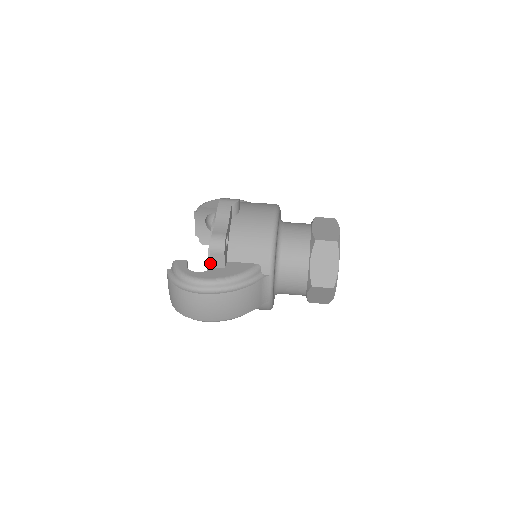
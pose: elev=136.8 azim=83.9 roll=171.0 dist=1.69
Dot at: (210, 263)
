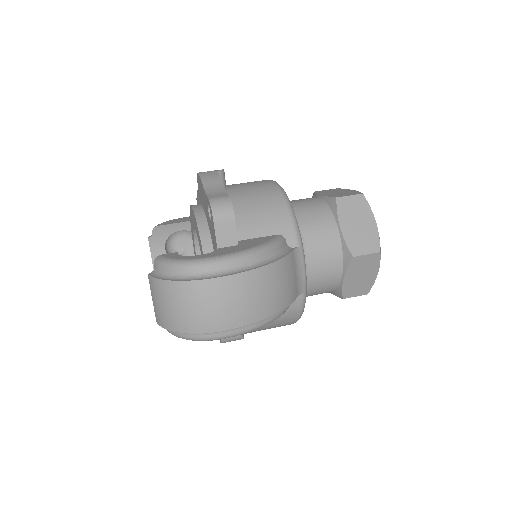
Dot at: occluded
